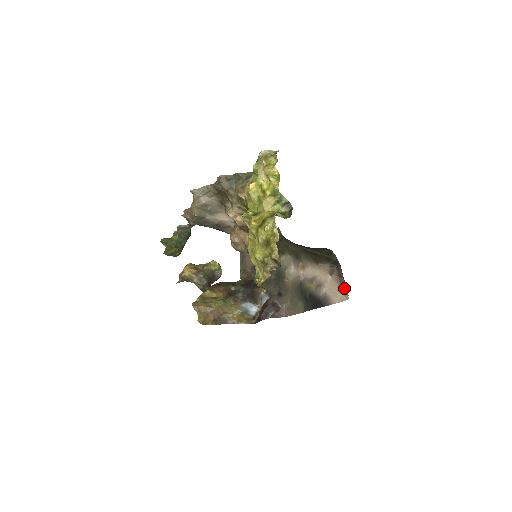
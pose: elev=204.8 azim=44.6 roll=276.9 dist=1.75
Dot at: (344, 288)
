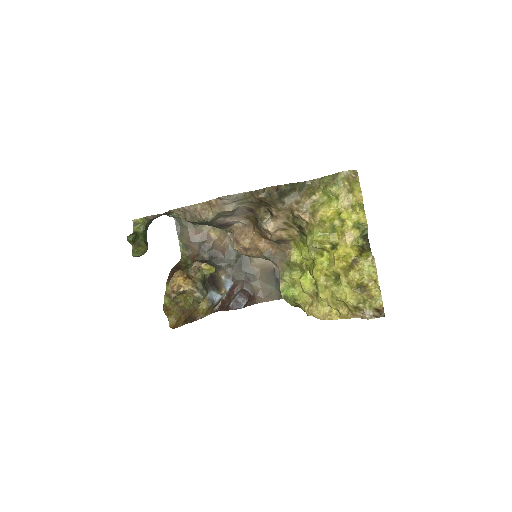
Dot at: occluded
